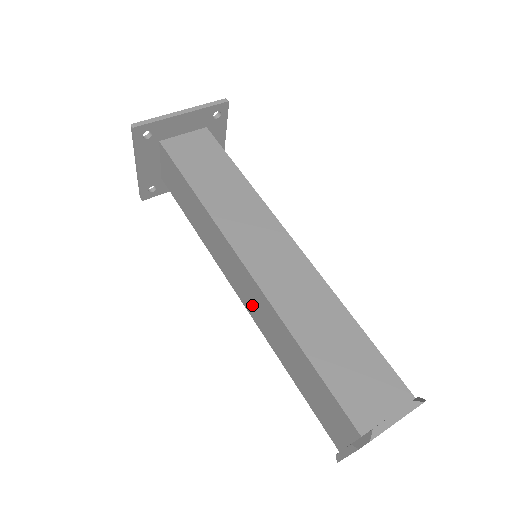
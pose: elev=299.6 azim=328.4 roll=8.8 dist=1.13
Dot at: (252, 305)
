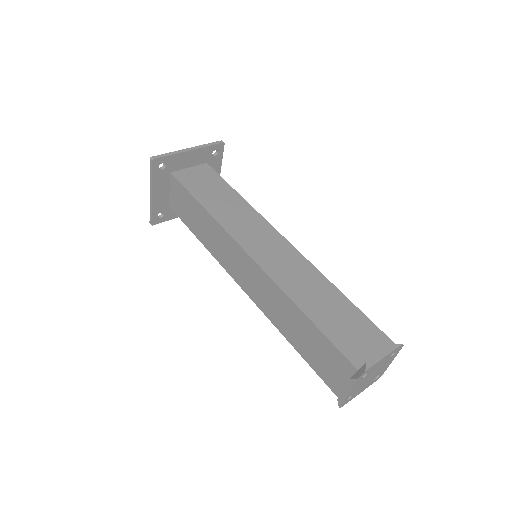
Dot at: (257, 292)
